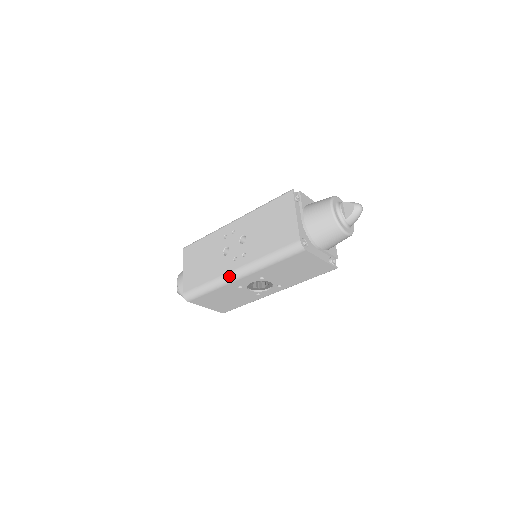
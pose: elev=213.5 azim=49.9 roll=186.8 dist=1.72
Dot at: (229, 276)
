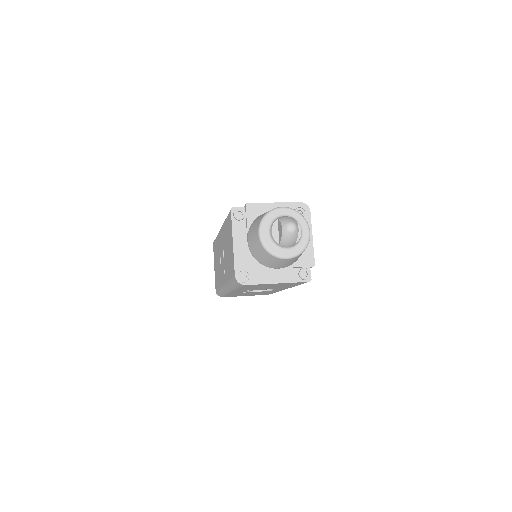
Dot at: (223, 289)
